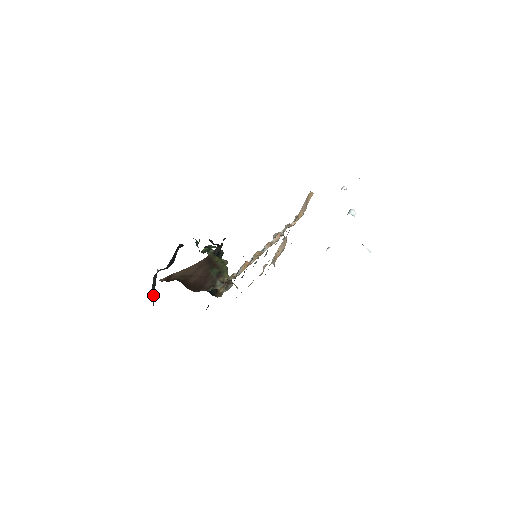
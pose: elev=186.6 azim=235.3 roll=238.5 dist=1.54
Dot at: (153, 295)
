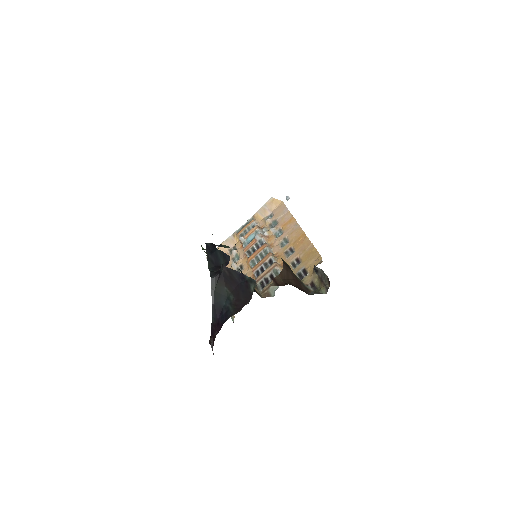
Dot at: (215, 299)
